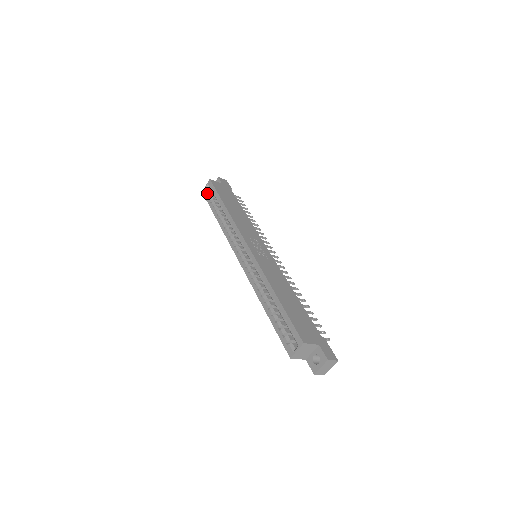
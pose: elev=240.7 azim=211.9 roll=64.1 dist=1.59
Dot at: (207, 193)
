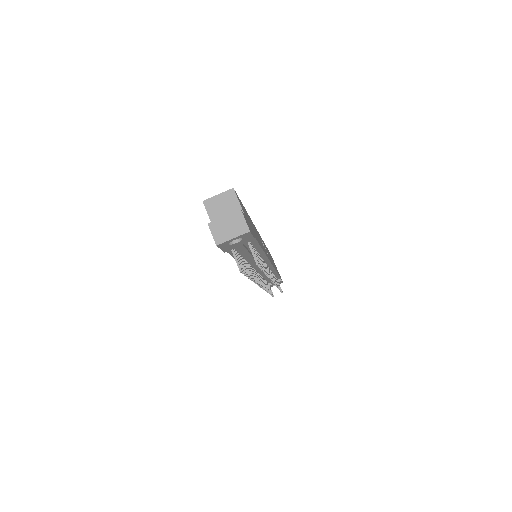
Dot at: occluded
